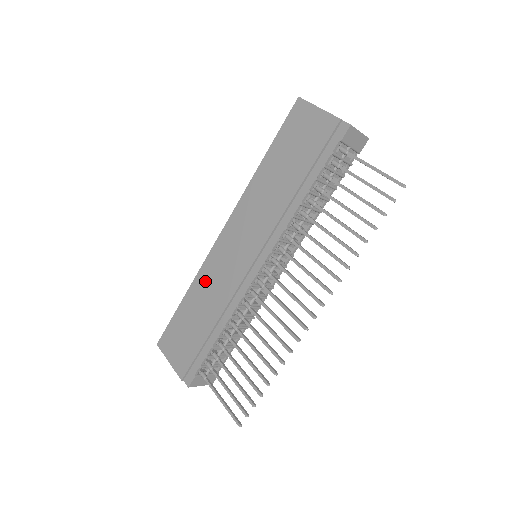
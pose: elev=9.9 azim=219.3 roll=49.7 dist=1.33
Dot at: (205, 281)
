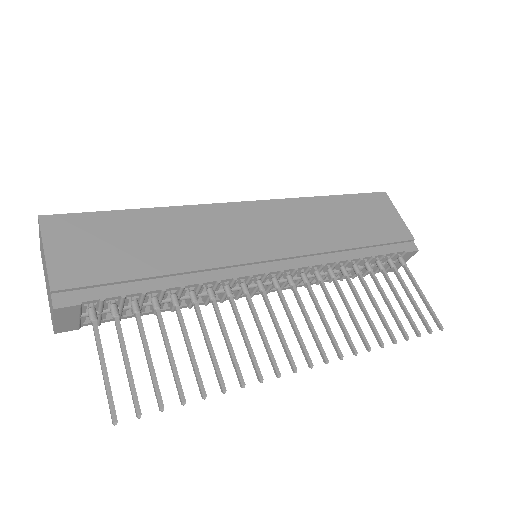
Dot at: (190, 221)
